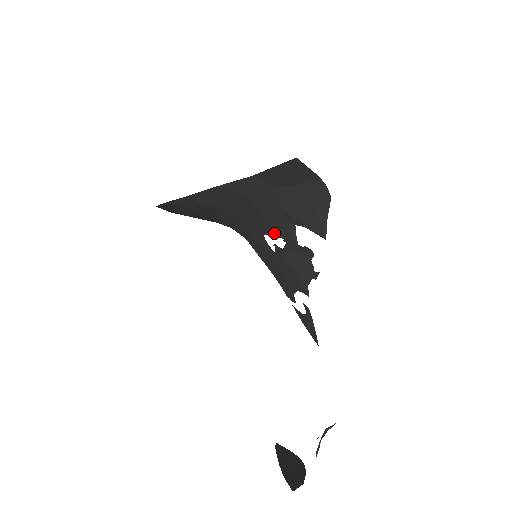
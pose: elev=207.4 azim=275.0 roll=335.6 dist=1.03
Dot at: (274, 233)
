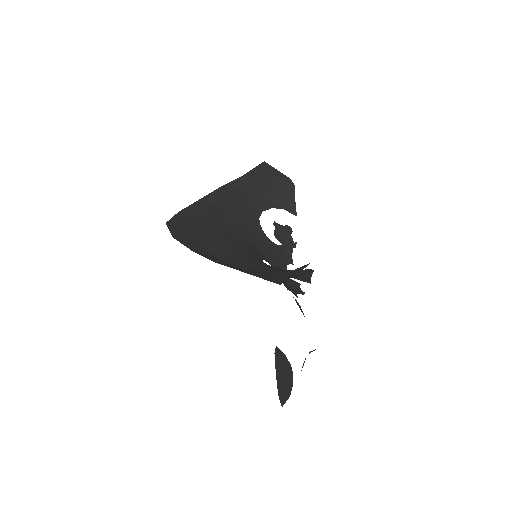
Dot at: (275, 202)
